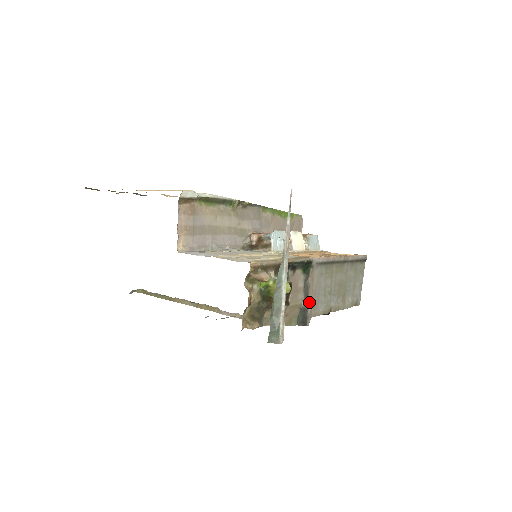
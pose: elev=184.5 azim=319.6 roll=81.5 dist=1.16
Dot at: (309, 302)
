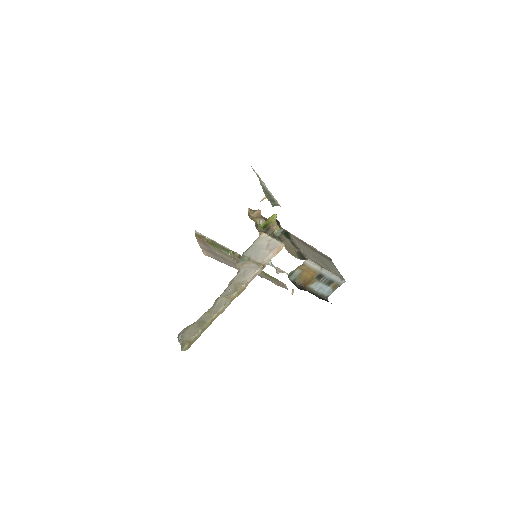
Dot at: (300, 249)
